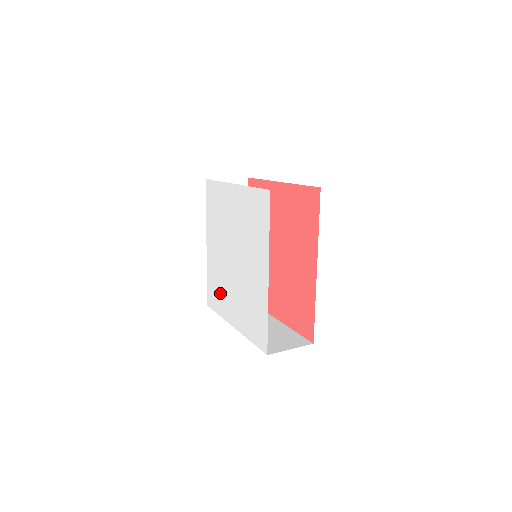
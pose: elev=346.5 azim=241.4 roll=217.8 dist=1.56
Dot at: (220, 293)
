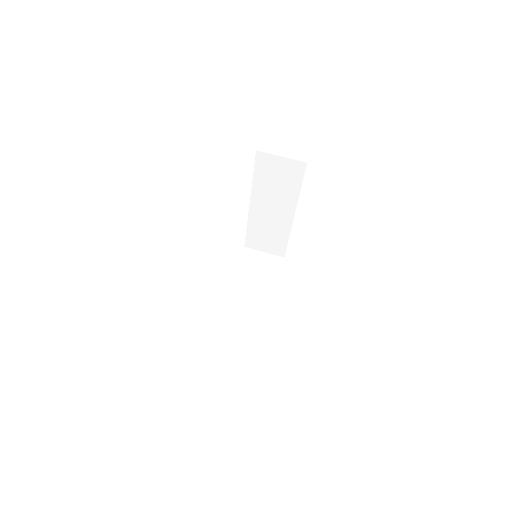
Dot at: occluded
